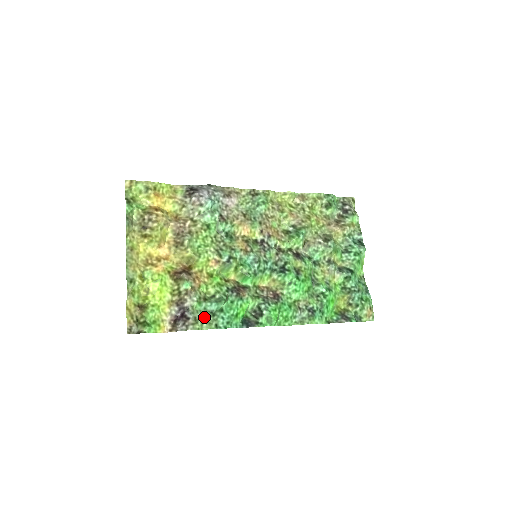
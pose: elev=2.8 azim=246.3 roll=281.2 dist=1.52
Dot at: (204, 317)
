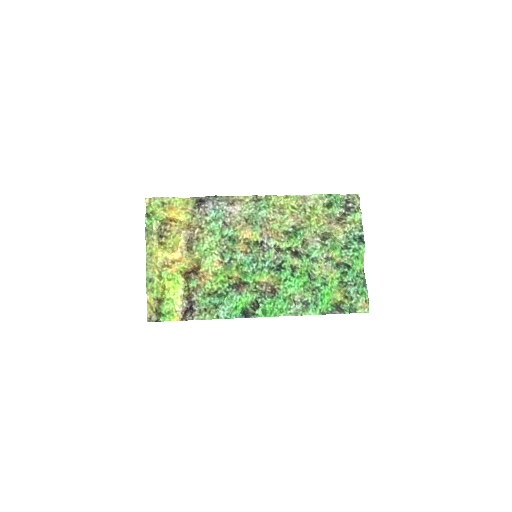
Dot at: (208, 309)
